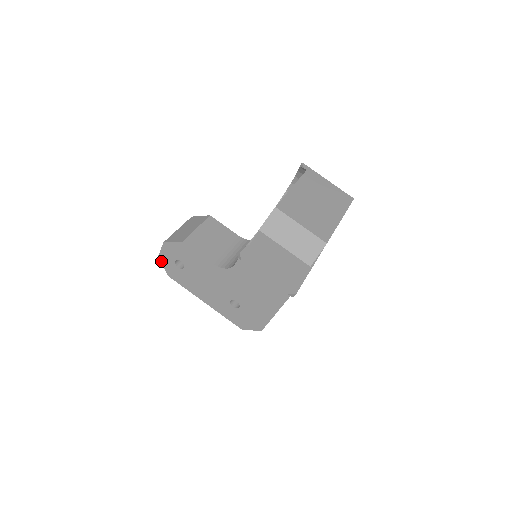
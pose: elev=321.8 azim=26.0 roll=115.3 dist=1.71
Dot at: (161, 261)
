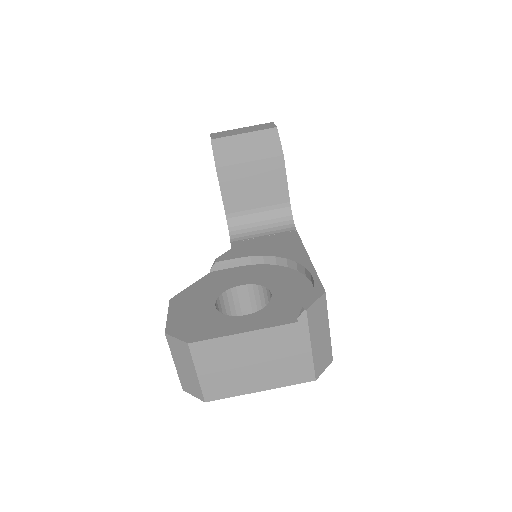
Dot at: occluded
